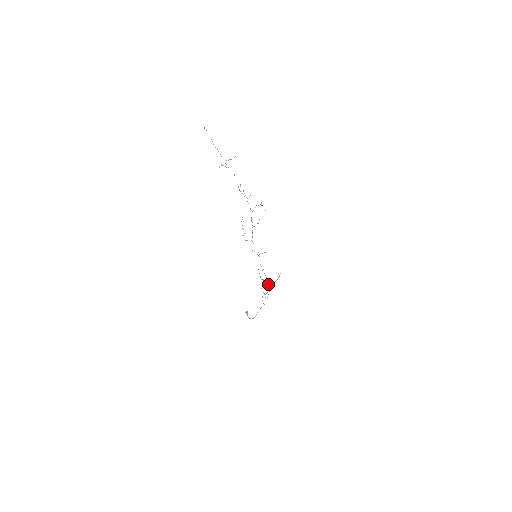
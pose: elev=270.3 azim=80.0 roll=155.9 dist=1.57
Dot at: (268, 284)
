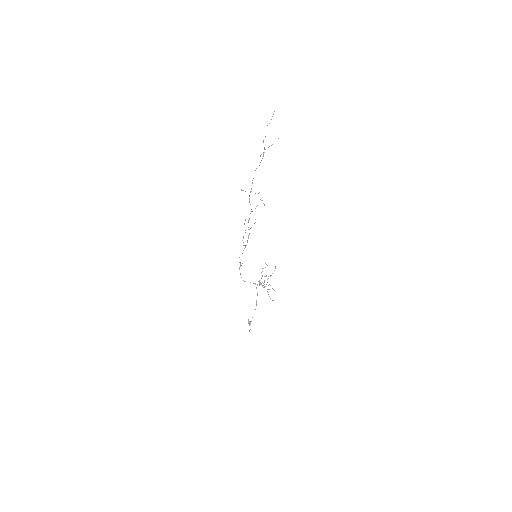
Dot at: occluded
